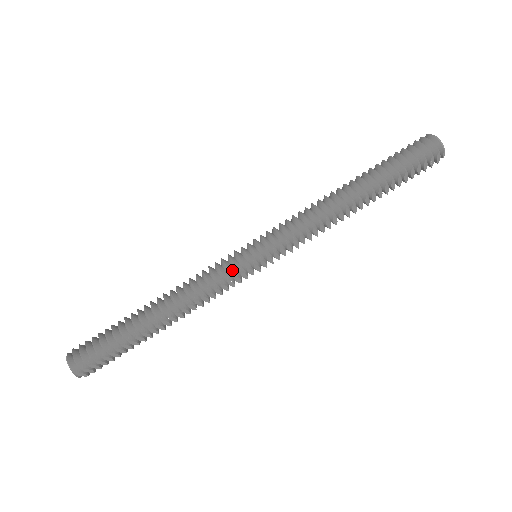
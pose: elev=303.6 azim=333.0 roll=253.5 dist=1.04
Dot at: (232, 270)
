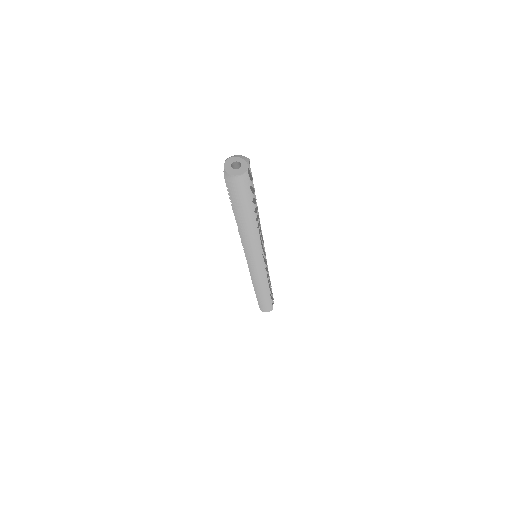
Dot at: occluded
